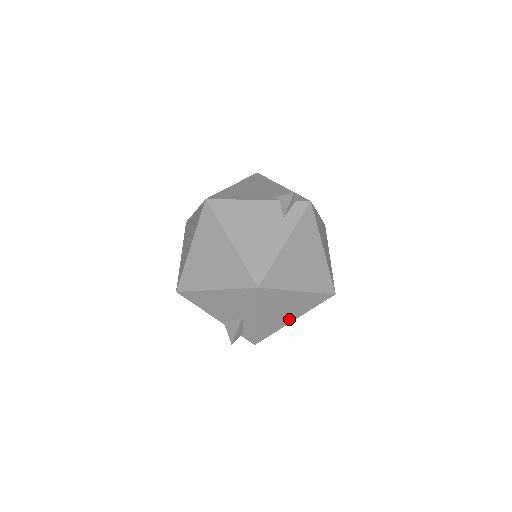
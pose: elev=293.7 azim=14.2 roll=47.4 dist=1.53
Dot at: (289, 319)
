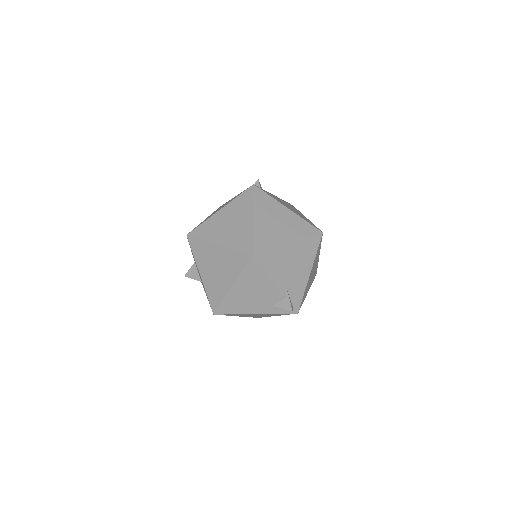
Dot at: occluded
